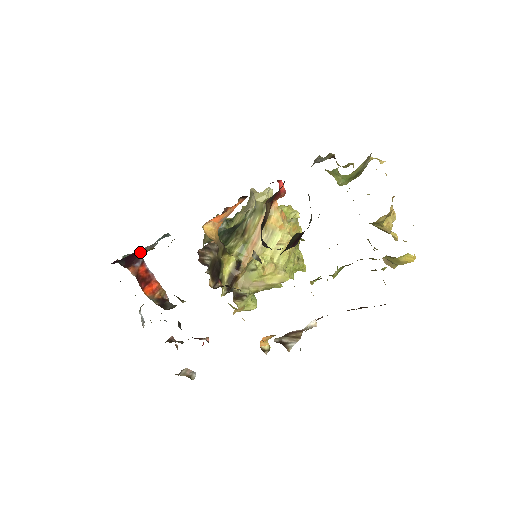
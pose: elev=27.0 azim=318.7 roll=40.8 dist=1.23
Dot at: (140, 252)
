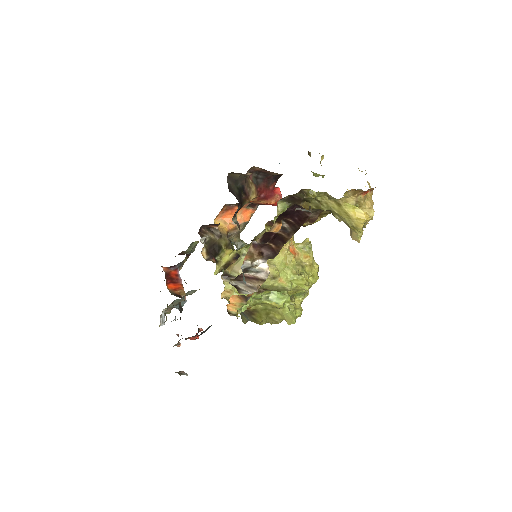
Dot at: (179, 264)
